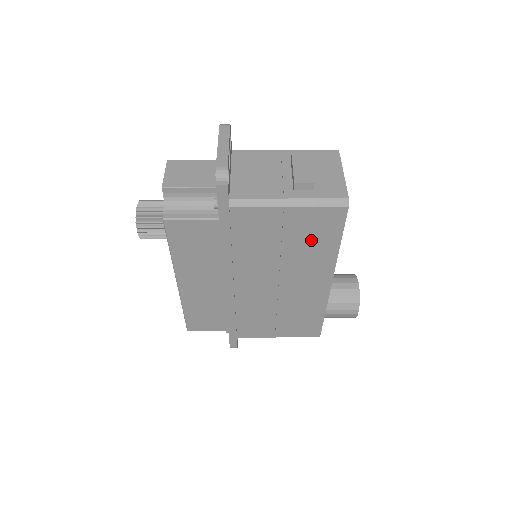
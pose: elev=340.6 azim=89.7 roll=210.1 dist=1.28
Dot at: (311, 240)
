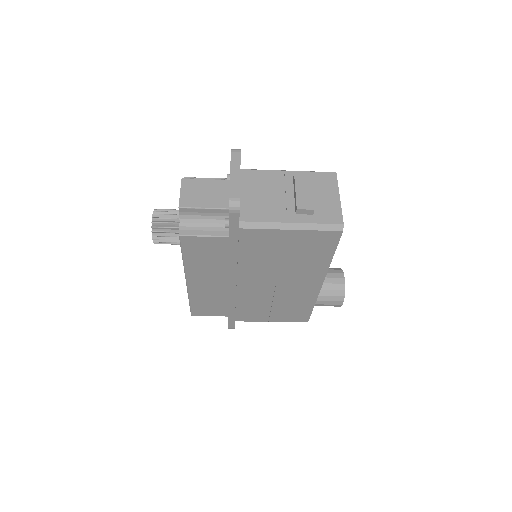
Dot at: (308, 254)
